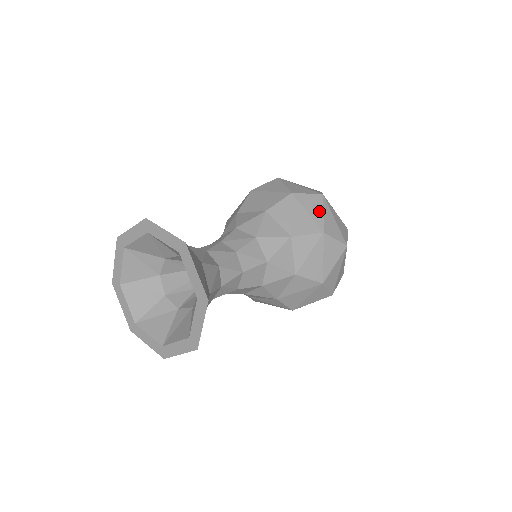
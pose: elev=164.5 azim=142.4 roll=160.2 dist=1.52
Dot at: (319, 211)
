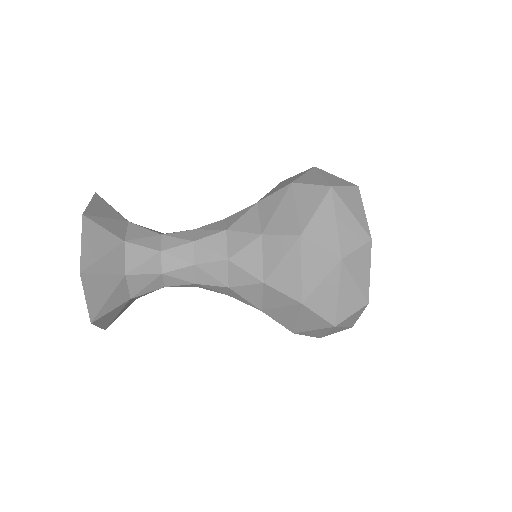
Dot at: (312, 207)
